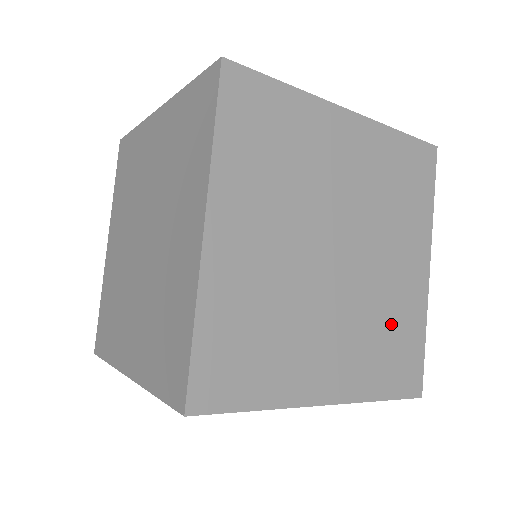
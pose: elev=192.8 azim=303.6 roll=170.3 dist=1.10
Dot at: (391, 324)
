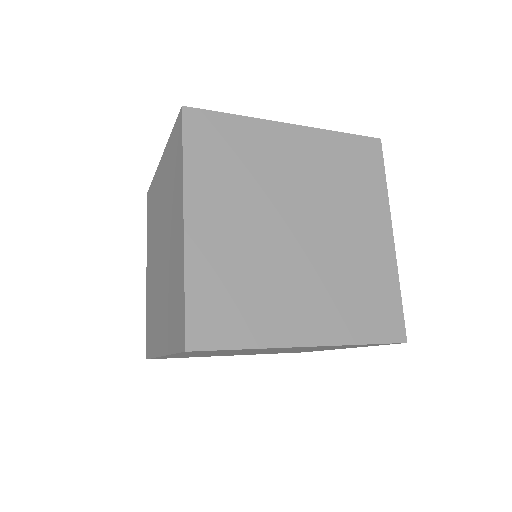
Dot at: (361, 281)
